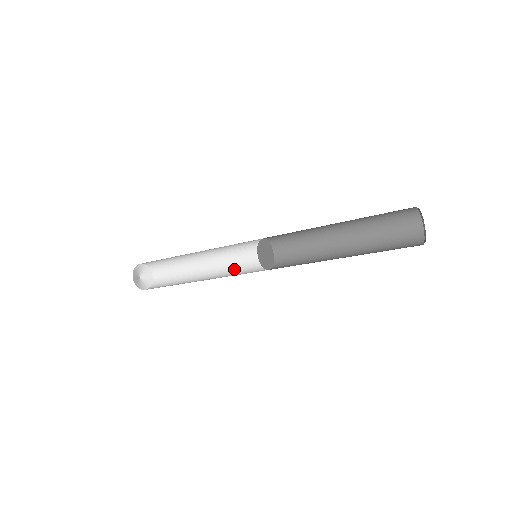
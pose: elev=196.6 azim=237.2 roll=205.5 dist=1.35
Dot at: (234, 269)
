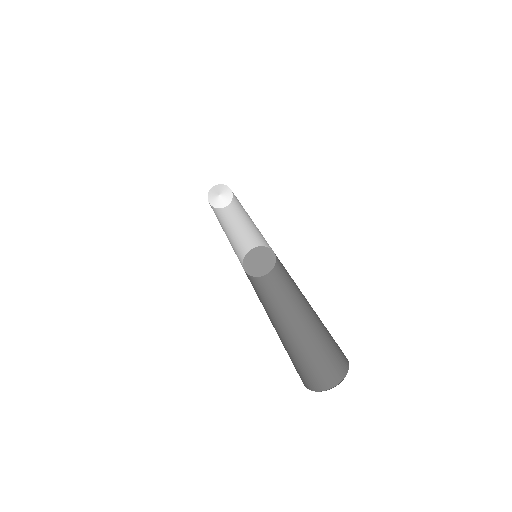
Dot at: occluded
